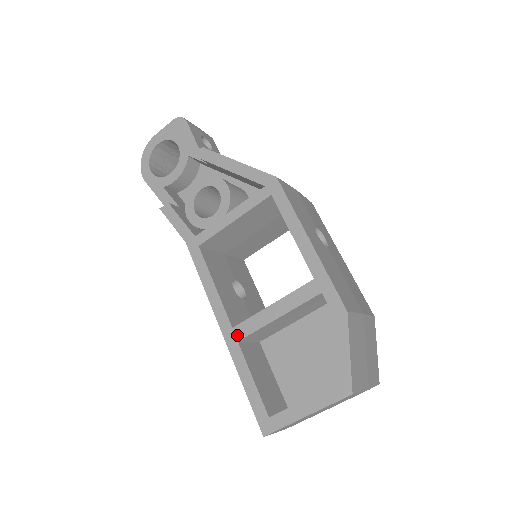
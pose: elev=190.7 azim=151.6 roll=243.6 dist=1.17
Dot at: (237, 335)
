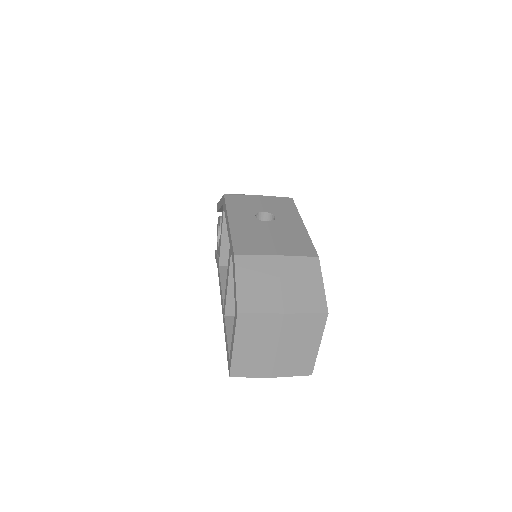
Dot at: (224, 312)
